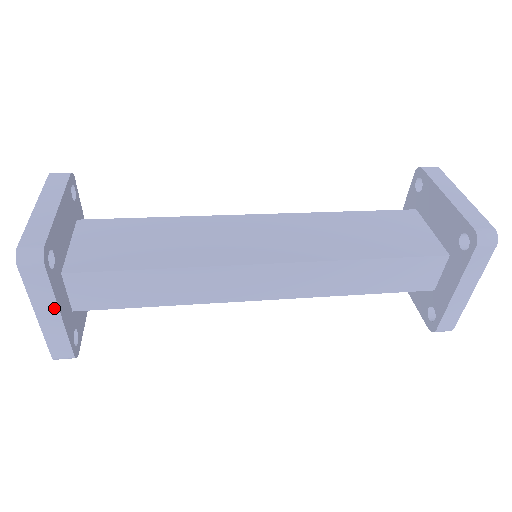
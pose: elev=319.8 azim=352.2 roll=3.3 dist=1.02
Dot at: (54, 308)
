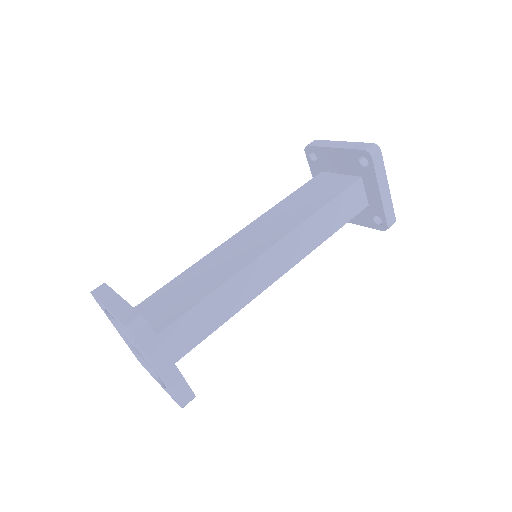
Dot at: (167, 358)
